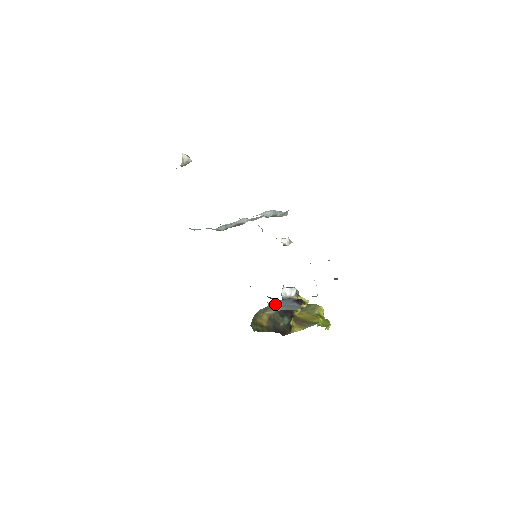
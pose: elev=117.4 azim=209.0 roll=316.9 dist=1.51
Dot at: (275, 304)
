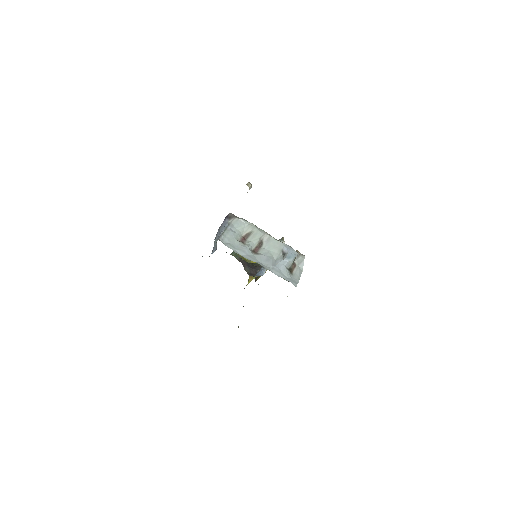
Dot at: occluded
